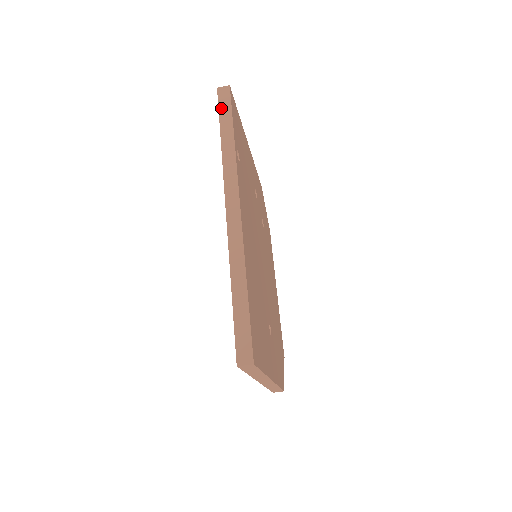
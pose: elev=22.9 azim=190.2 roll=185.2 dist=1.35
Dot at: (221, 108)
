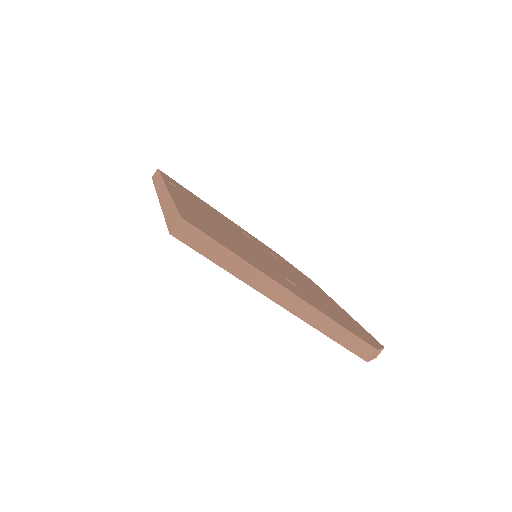
Dot at: occluded
